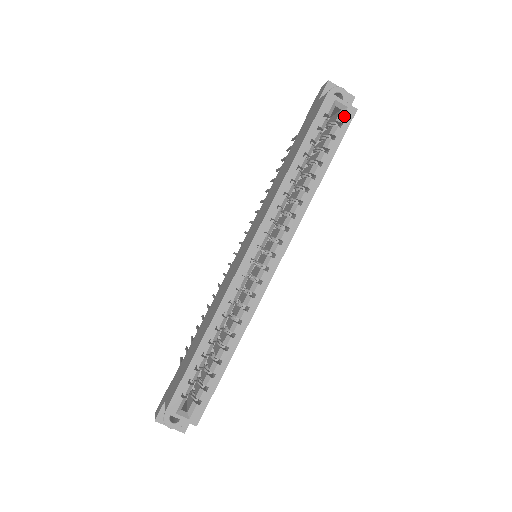
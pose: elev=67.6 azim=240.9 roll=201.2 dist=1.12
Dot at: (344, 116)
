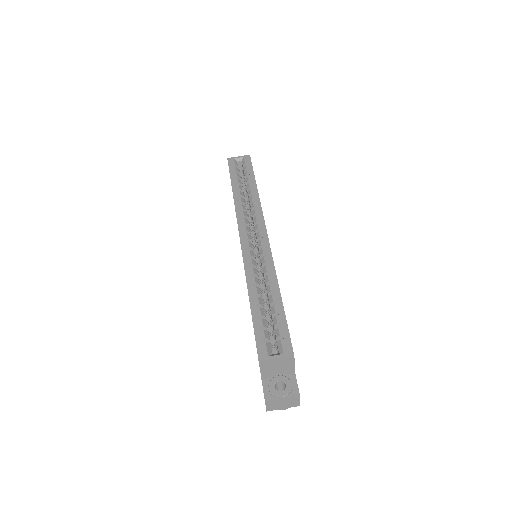
Dot at: (245, 160)
